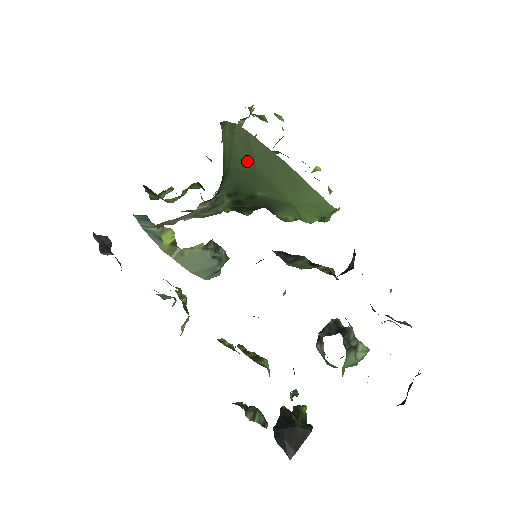
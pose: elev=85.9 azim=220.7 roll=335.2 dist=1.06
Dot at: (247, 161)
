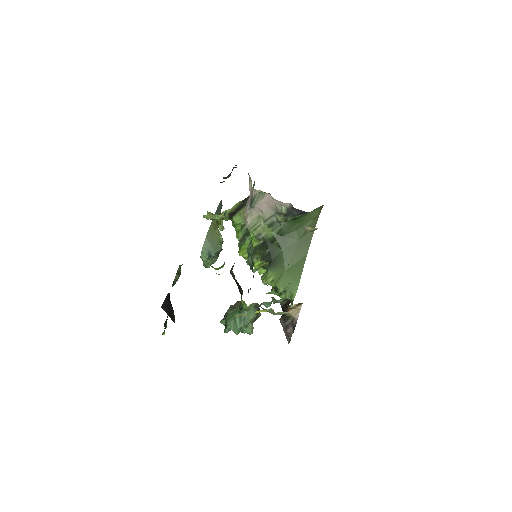
Dot at: (302, 233)
